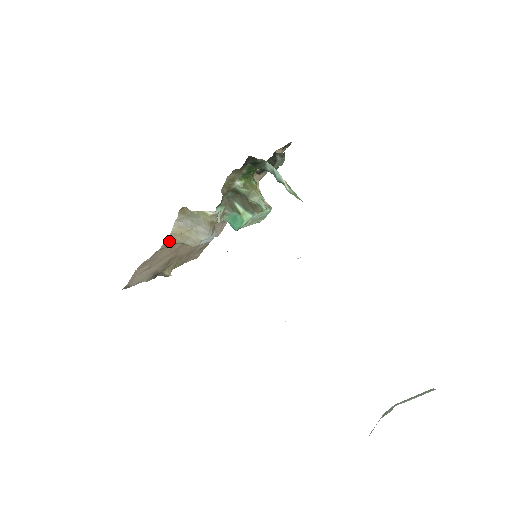
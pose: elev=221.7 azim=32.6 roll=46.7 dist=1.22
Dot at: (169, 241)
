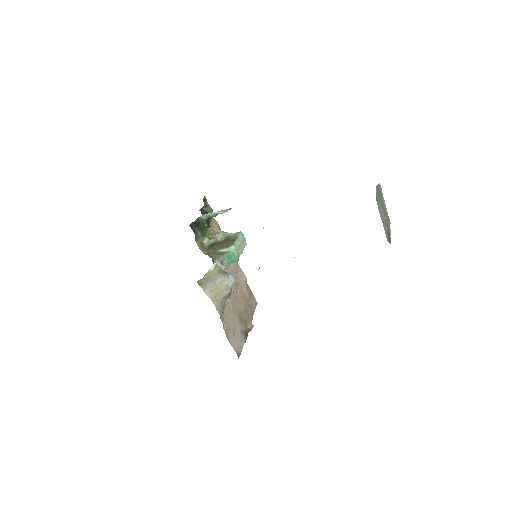
Dot at: (216, 304)
